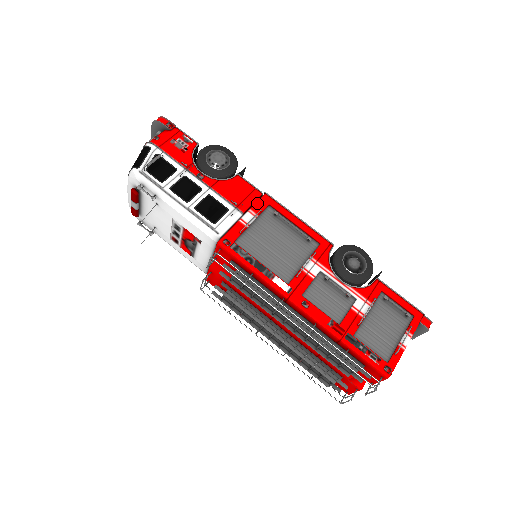
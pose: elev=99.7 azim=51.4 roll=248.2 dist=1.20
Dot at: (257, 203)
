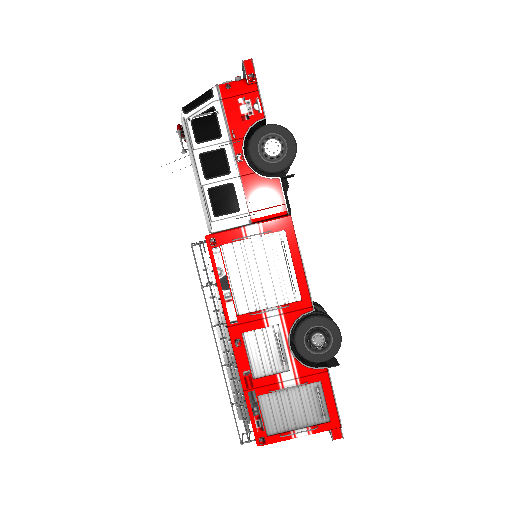
Dot at: (274, 221)
